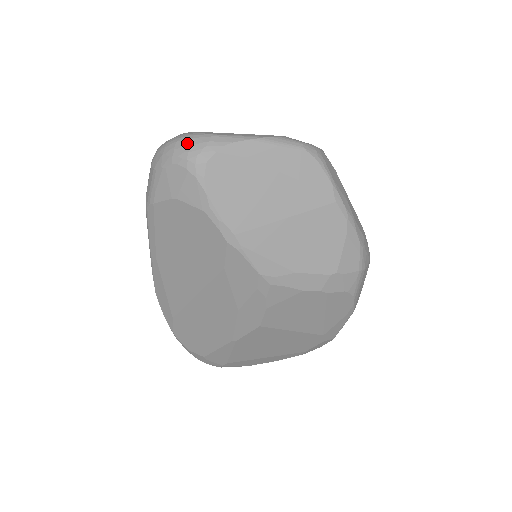
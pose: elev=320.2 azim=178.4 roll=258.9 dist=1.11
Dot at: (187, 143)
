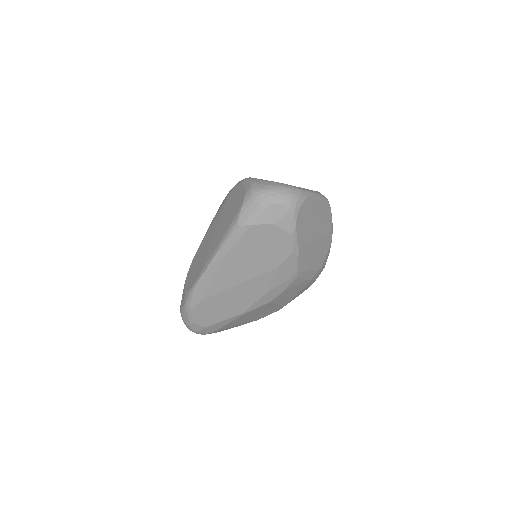
Dot at: (289, 193)
